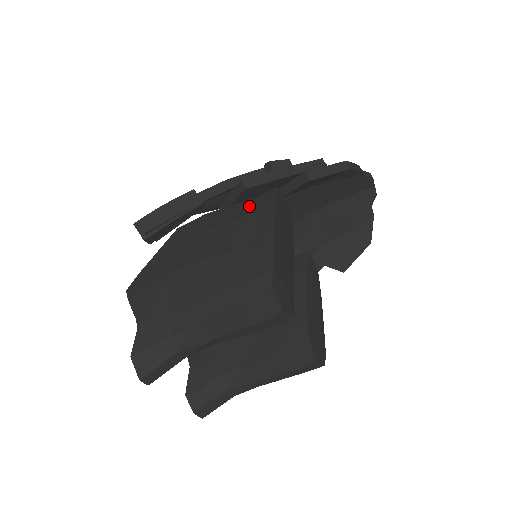
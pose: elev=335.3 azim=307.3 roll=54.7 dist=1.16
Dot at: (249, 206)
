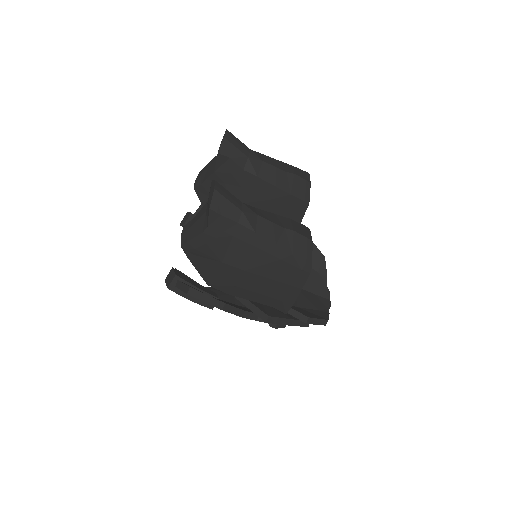
Dot at: occluded
